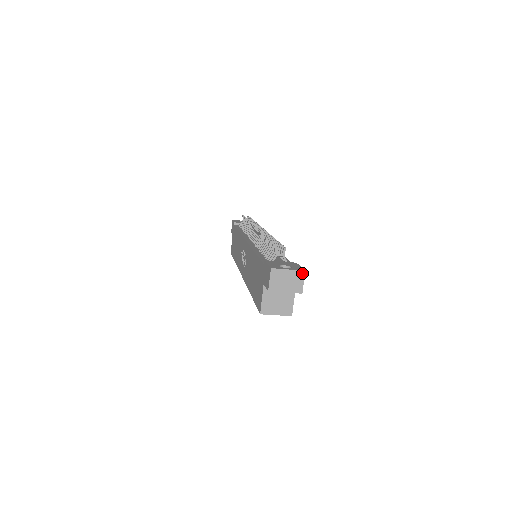
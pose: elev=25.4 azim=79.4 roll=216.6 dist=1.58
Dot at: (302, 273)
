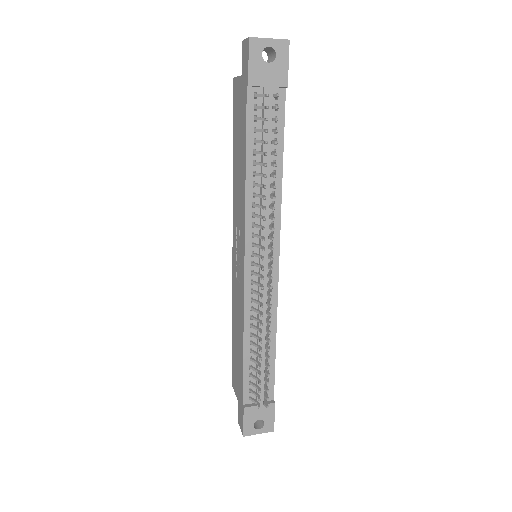
Dot at: (271, 430)
